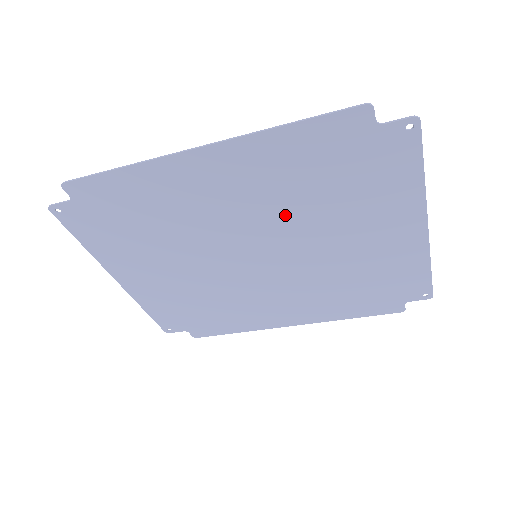
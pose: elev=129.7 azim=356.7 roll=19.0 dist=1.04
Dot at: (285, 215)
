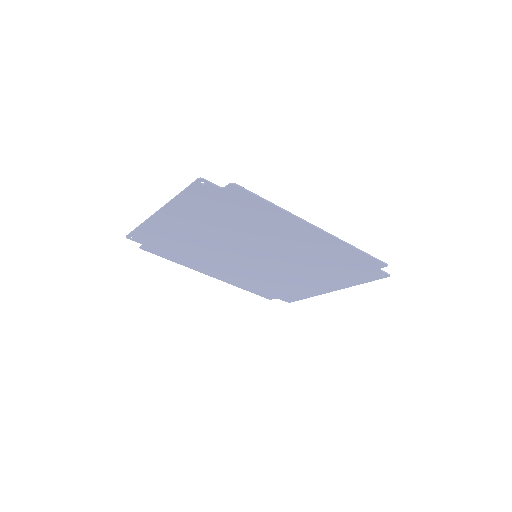
Dot at: (299, 259)
